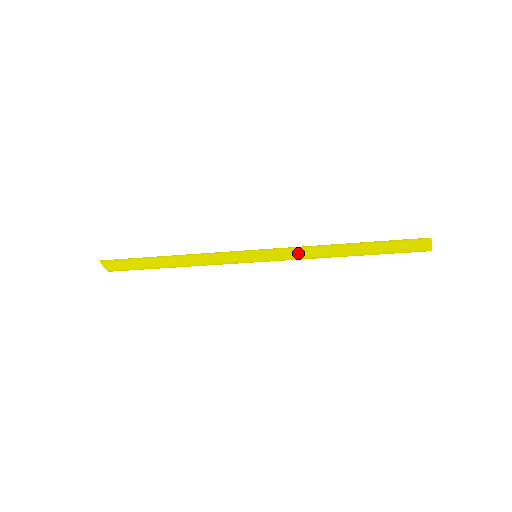
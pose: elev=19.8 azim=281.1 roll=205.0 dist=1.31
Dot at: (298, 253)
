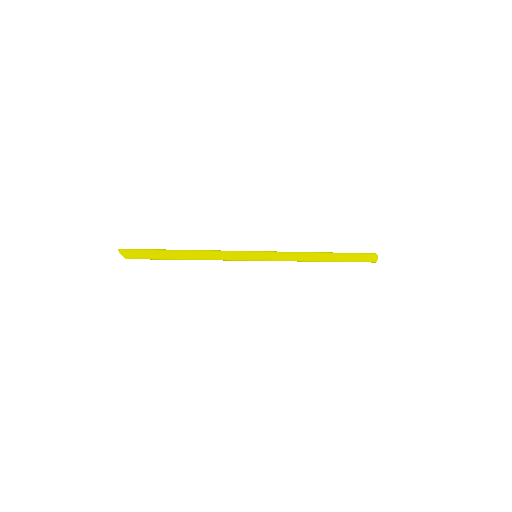
Dot at: (289, 257)
